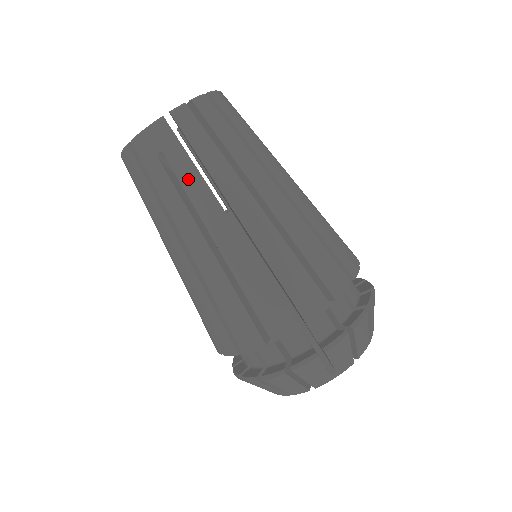
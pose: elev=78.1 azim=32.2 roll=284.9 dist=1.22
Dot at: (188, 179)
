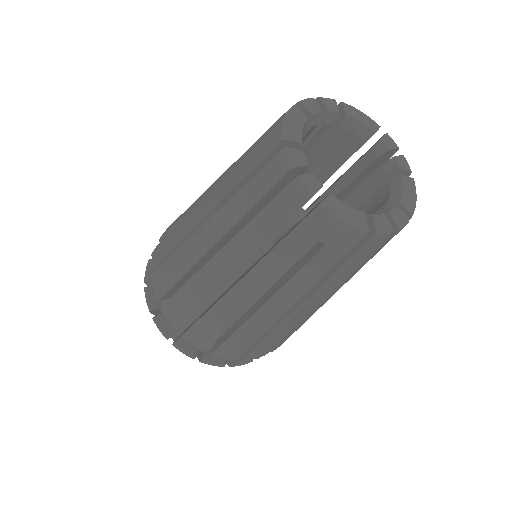
Dot at: (309, 274)
